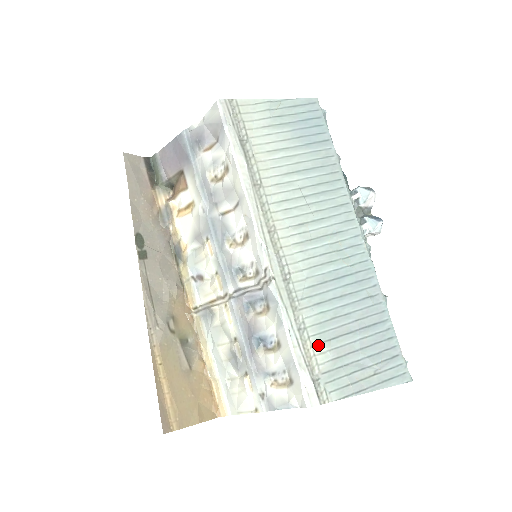
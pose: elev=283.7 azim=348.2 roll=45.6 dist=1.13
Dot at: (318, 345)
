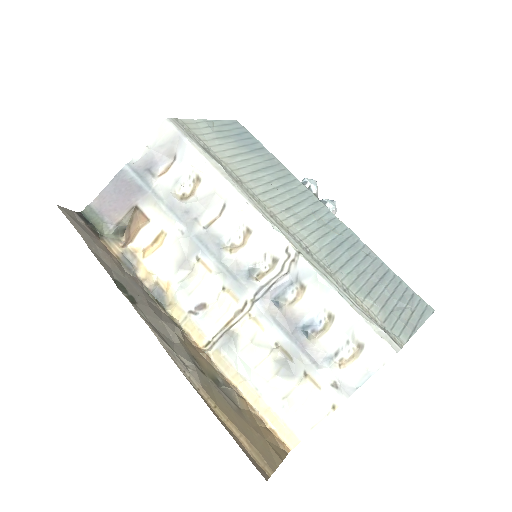
Dot at: (365, 300)
